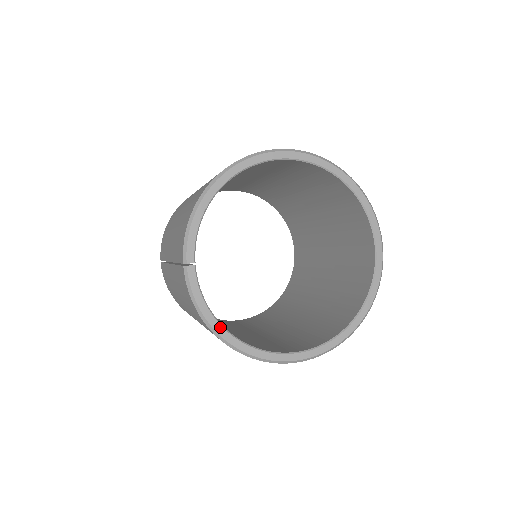
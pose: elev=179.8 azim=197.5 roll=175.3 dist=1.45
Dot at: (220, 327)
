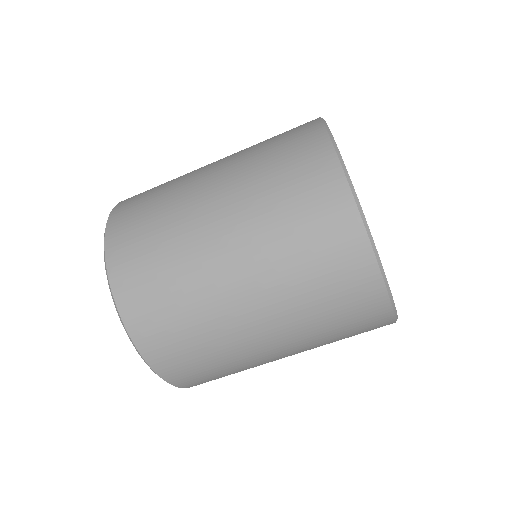
Dot at: occluded
